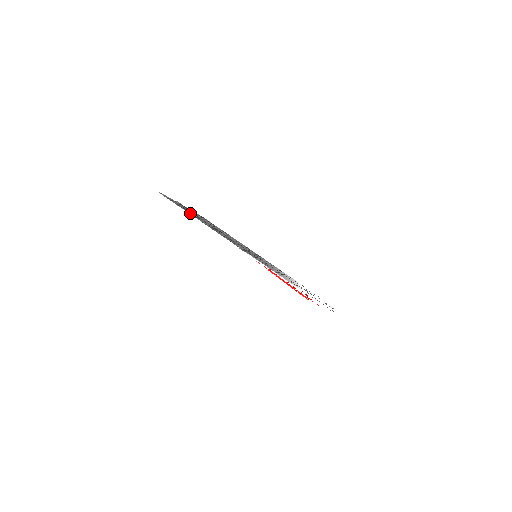
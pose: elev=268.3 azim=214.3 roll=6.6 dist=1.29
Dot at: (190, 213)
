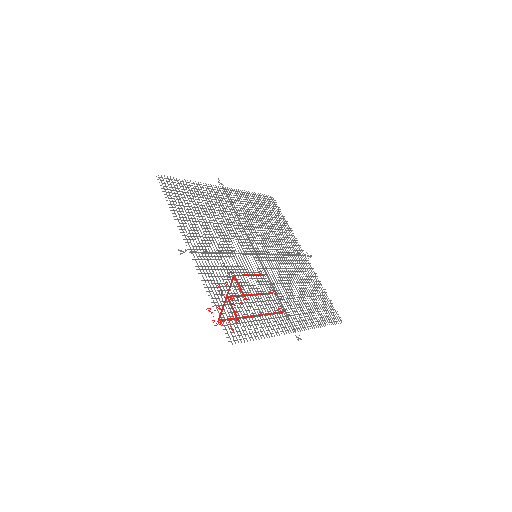
Dot at: (170, 202)
